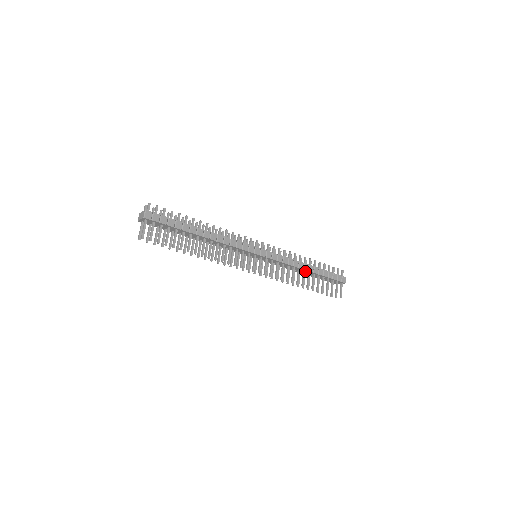
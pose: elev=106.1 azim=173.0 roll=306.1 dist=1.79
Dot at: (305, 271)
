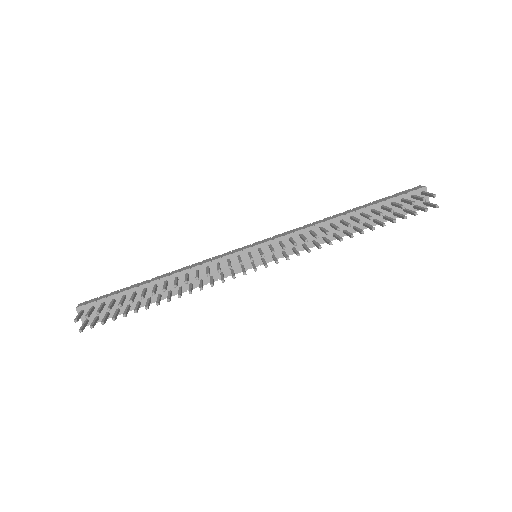
Dot at: occluded
